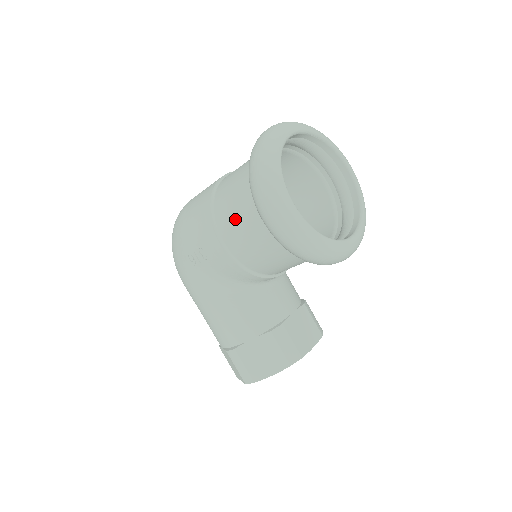
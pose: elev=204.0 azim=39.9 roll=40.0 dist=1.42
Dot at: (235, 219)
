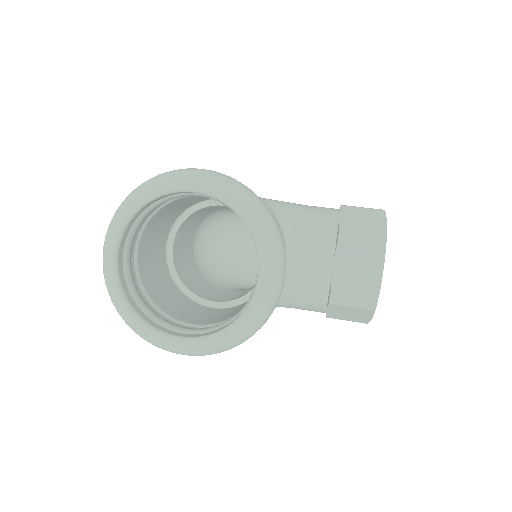
Dot at: occluded
